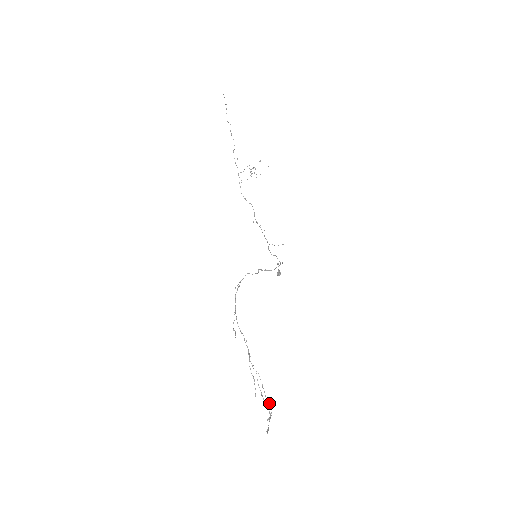
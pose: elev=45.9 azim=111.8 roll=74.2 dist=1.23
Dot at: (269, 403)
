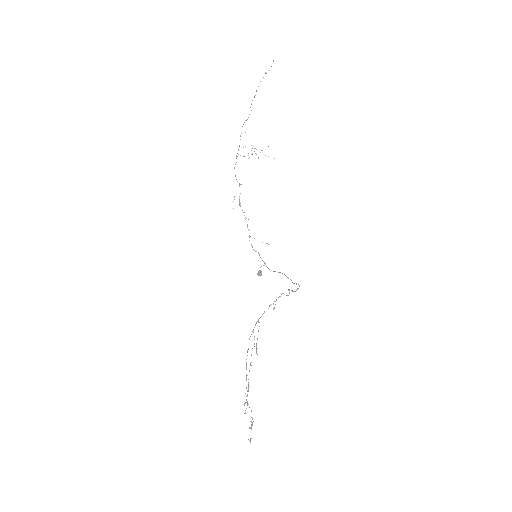
Dot at: occluded
